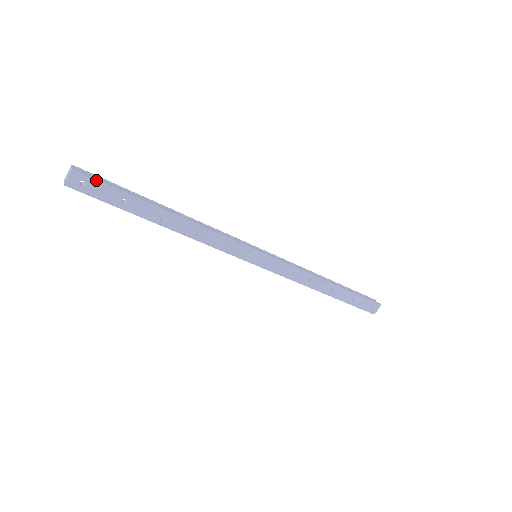
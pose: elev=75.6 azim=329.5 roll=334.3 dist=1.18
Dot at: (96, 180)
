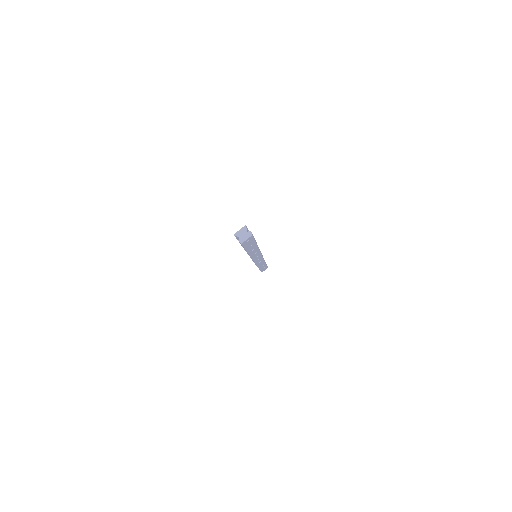
Dot at: occluded
